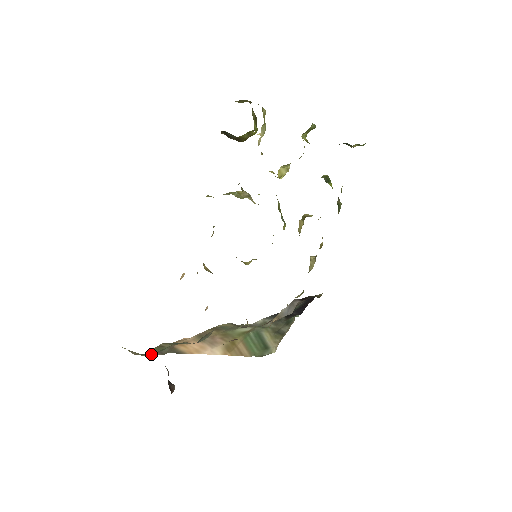
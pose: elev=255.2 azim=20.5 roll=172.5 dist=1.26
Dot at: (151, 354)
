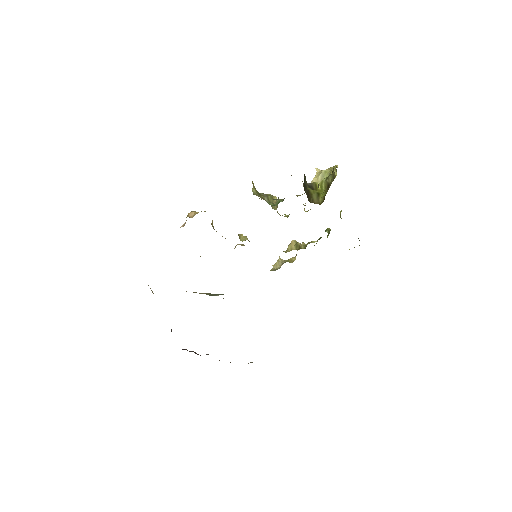
Dot at: occluded
